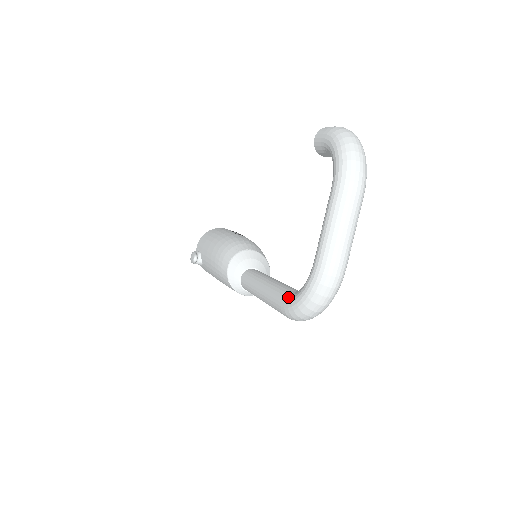
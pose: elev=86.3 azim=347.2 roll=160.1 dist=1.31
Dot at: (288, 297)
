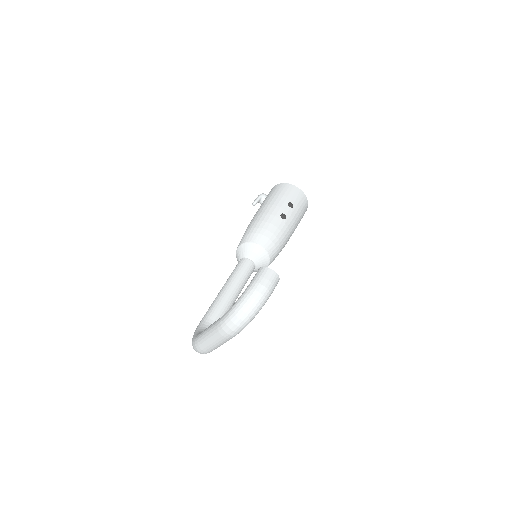
Dot at: (202, 323)
